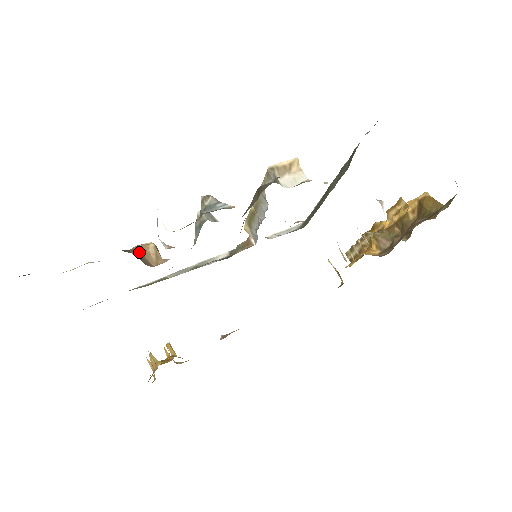
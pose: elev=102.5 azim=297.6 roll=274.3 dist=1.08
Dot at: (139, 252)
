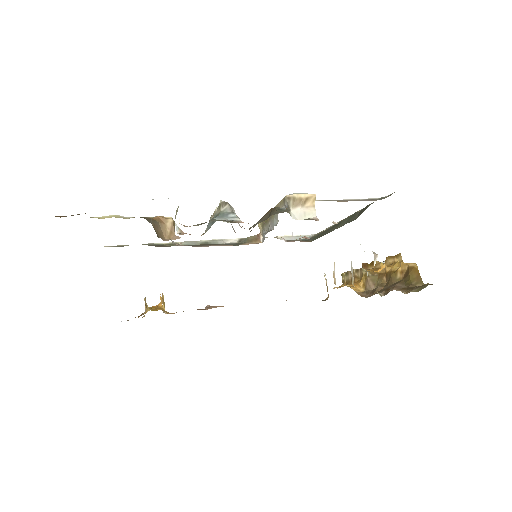
Dot at: (158, 223)
